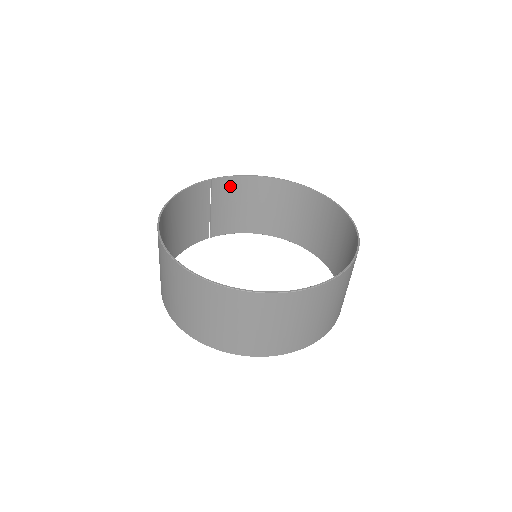
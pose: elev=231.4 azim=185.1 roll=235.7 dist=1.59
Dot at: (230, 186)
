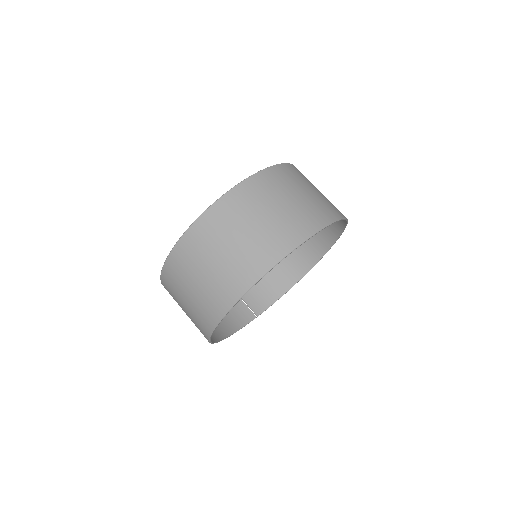
Dot at: occluded
